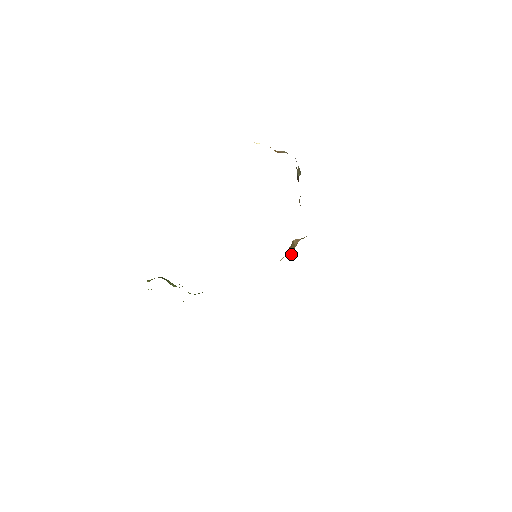
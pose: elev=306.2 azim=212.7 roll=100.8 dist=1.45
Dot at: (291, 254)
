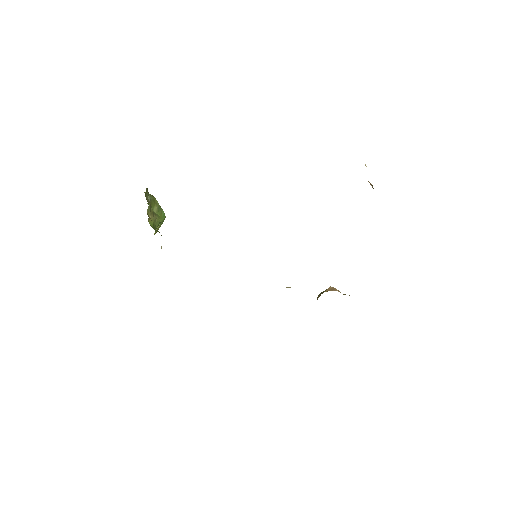
Dot at: (318, 297)
